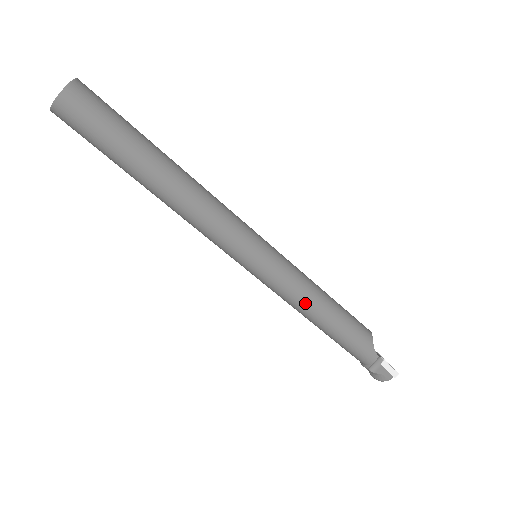
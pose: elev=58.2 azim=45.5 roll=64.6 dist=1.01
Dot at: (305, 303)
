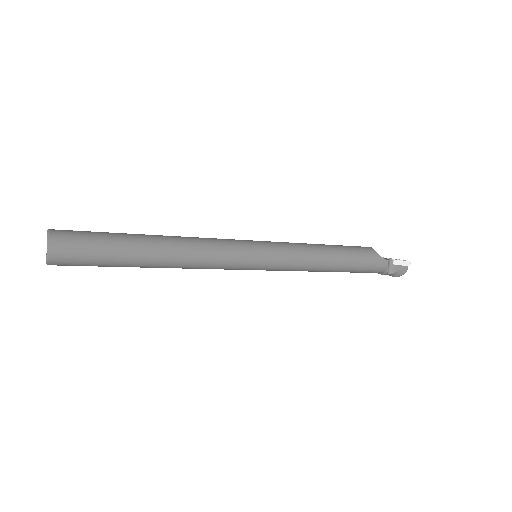
Dot at: (313, 262)
